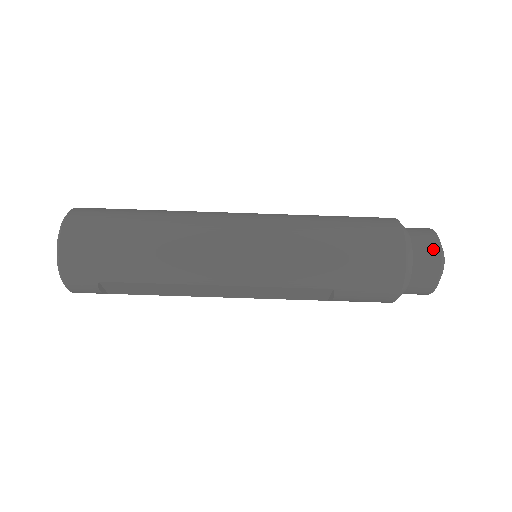
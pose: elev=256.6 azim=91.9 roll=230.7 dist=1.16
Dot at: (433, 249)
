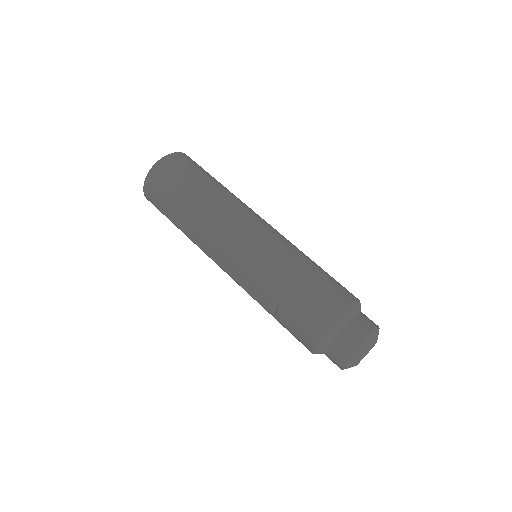
Dot at: (365, 332)
